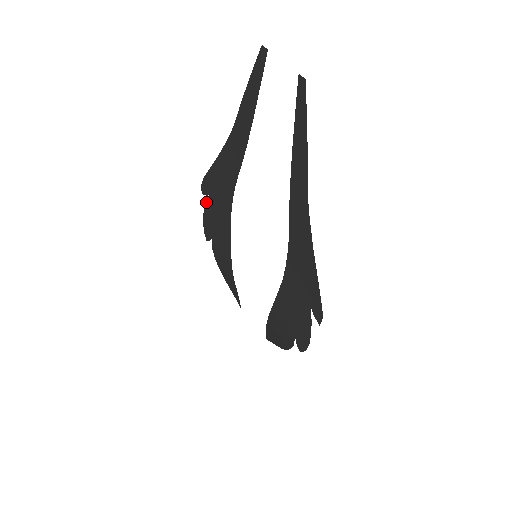
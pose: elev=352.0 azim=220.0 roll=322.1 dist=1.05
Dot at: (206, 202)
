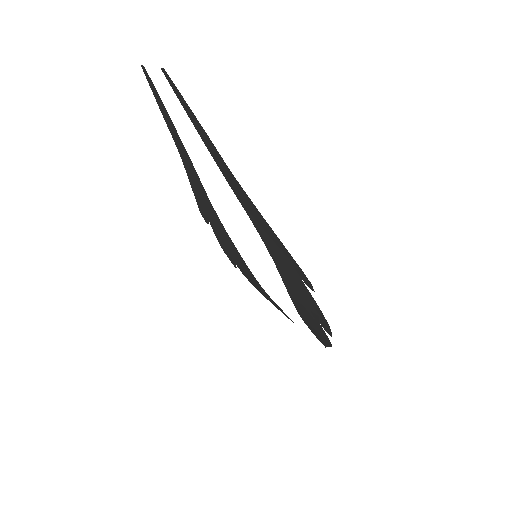
Dot at: occluded
